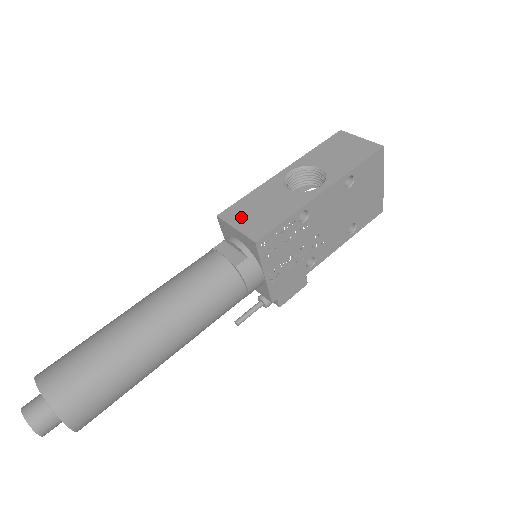
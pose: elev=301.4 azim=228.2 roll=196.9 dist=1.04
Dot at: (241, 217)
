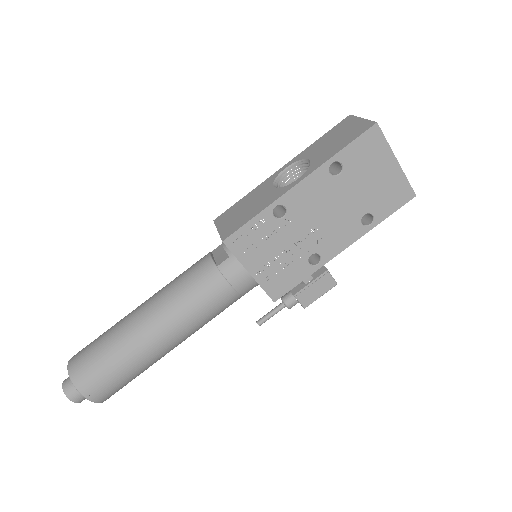
Dot at: (227, 219)
